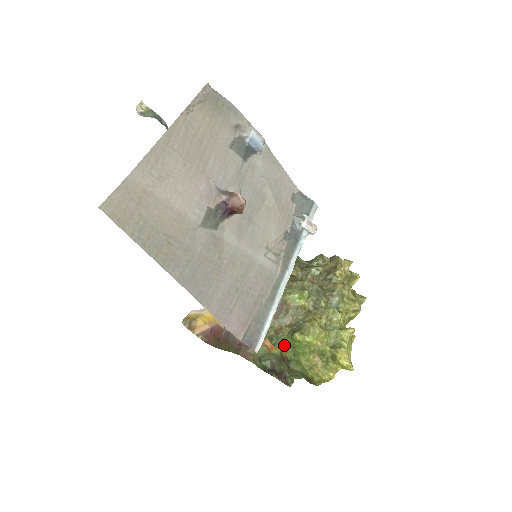
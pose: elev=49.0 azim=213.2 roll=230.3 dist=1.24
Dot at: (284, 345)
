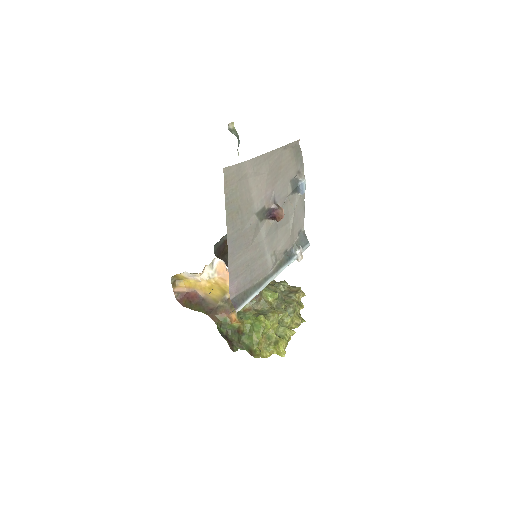
Dot at: (247, 321)
